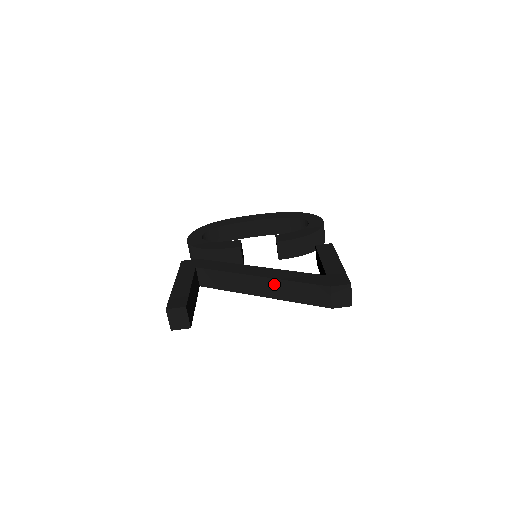
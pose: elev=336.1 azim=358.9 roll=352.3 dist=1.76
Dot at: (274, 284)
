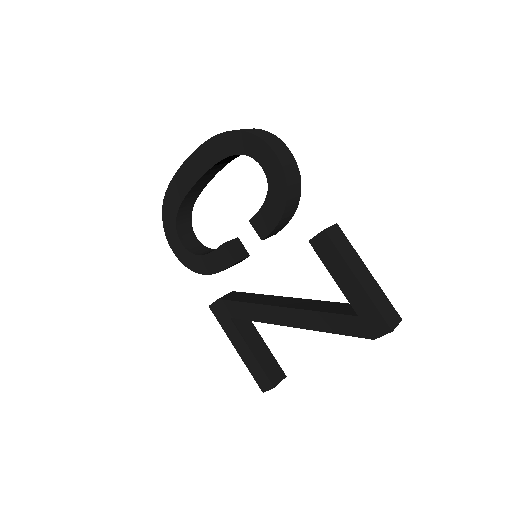
Dot at: occluded
